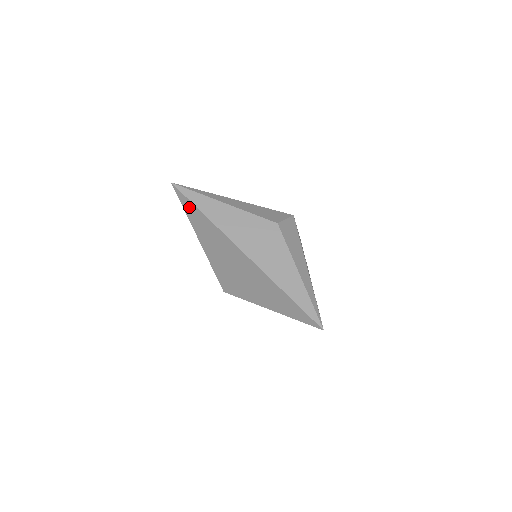
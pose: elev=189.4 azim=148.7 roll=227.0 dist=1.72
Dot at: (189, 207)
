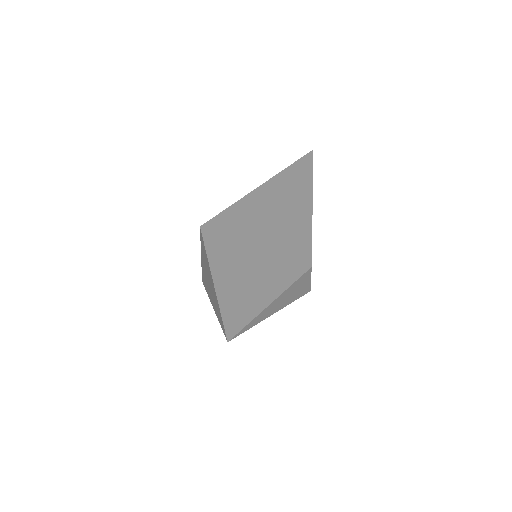
Dot at: (296, 169)
